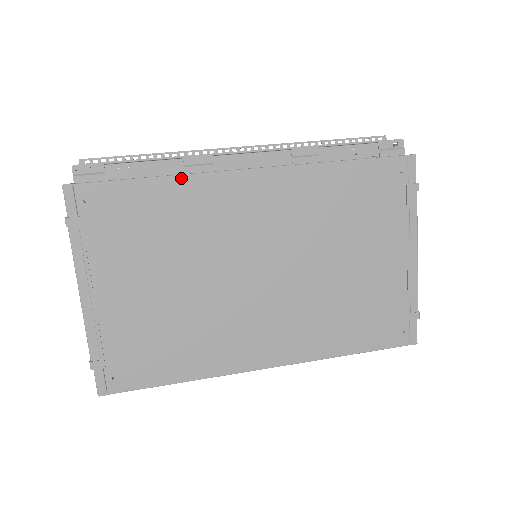
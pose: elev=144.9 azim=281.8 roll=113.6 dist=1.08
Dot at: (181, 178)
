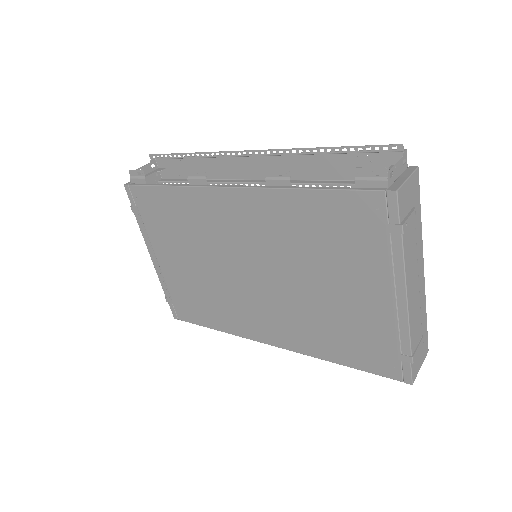
Dot at: (184, 189)
